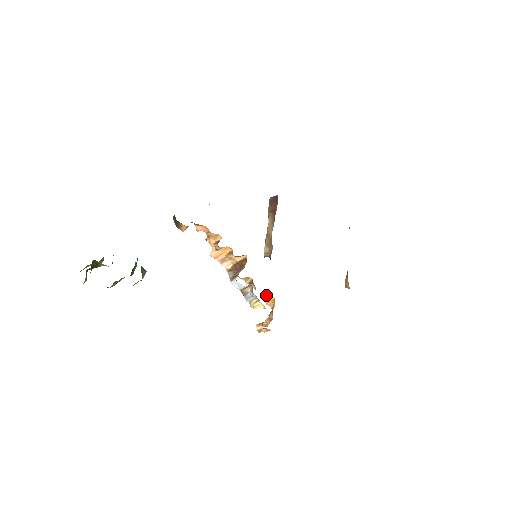
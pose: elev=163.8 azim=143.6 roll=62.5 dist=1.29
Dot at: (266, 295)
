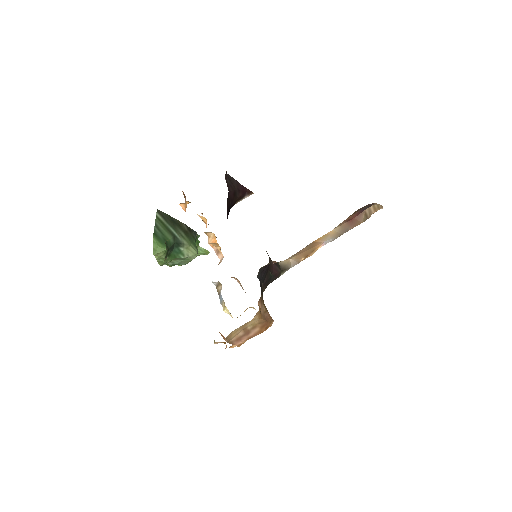
Dot at: occluded
